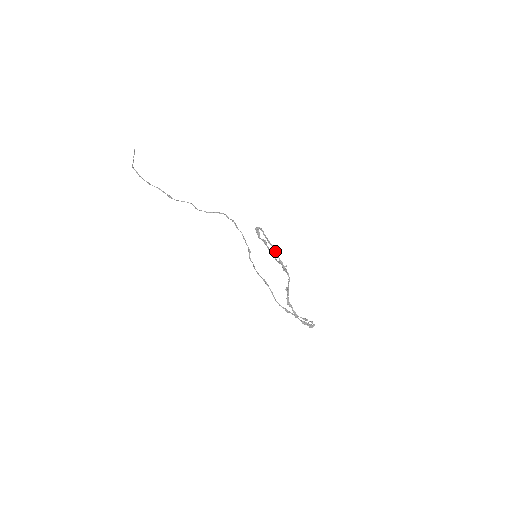
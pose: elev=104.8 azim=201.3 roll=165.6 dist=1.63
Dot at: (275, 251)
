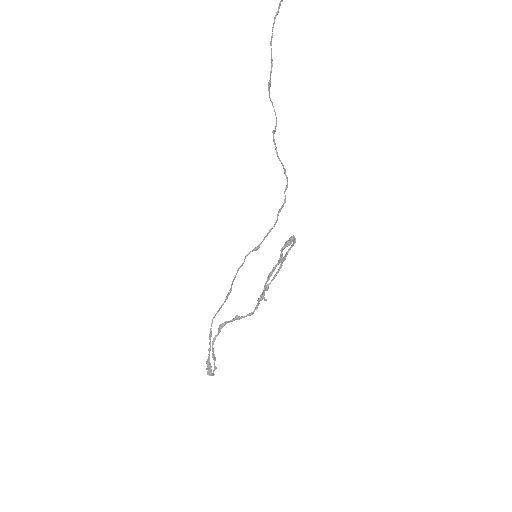
Dot at: (276, 274)
